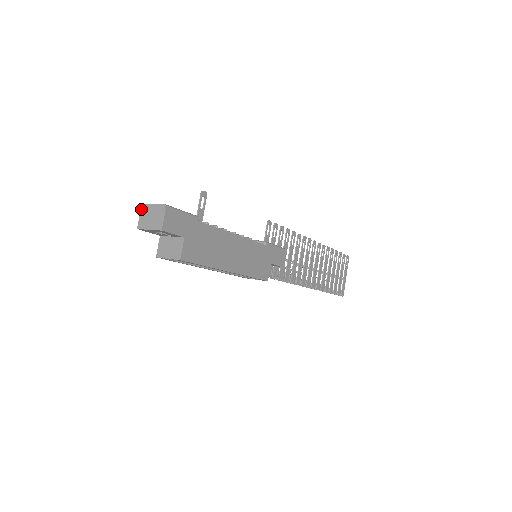
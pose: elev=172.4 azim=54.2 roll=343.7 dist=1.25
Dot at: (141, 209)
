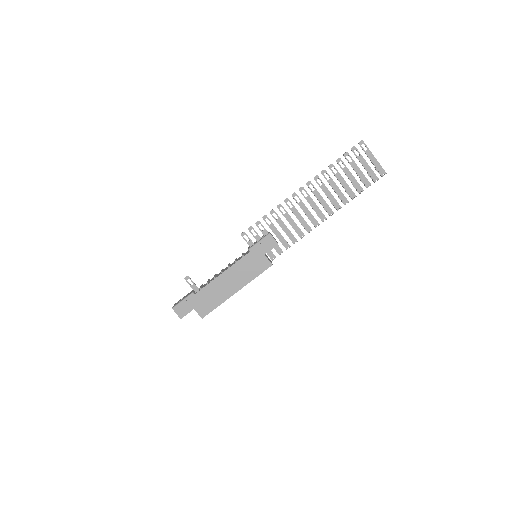
Dot at: occluded
